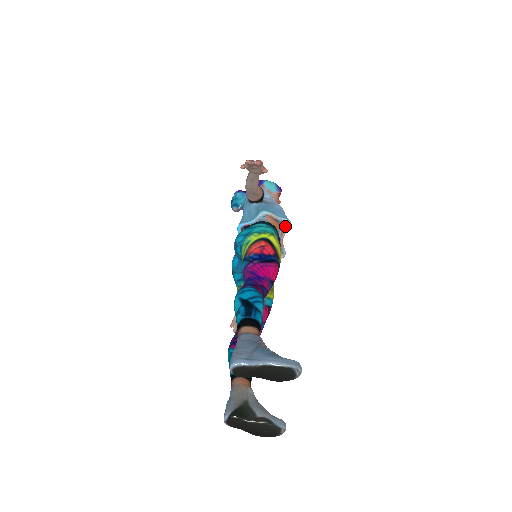
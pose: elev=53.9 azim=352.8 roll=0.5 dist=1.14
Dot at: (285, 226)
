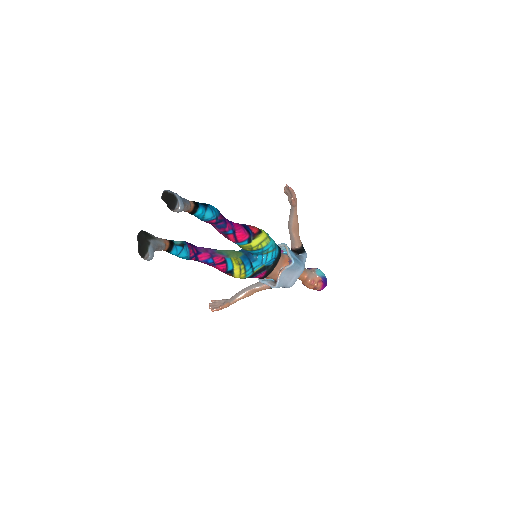
Dot at: (290, 265)
